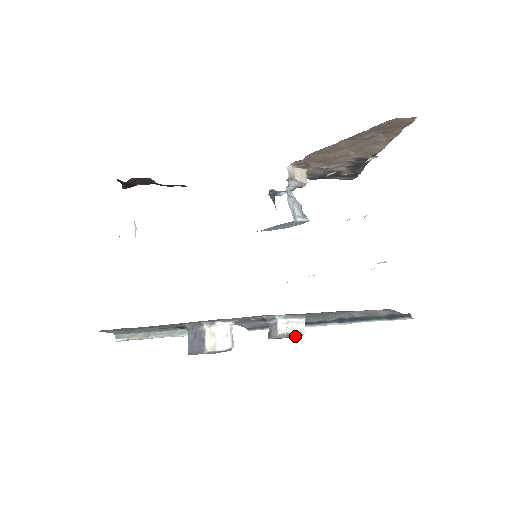
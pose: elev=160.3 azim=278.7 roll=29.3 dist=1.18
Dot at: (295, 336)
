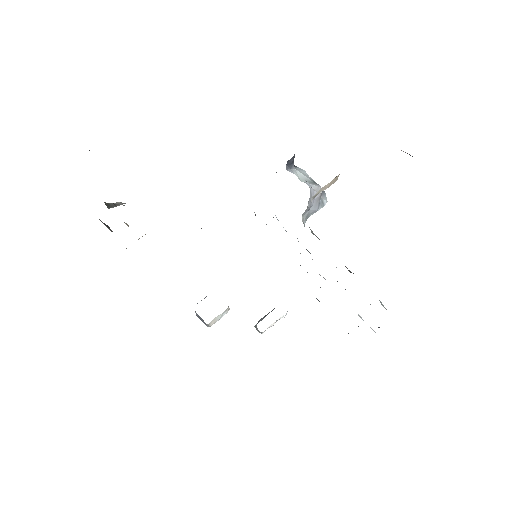
Dot at: occluded
